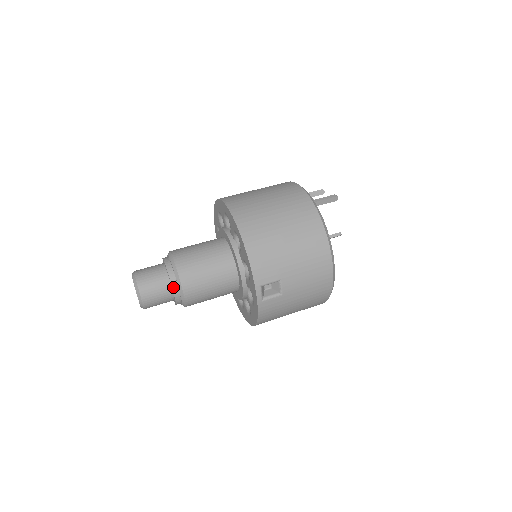
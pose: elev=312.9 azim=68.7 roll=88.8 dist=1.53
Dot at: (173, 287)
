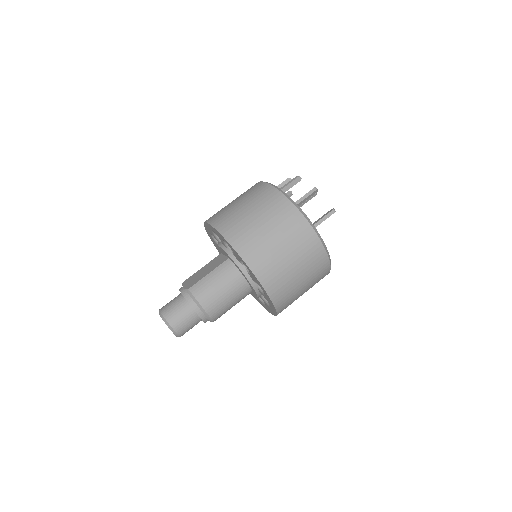
Dot at: occluded
